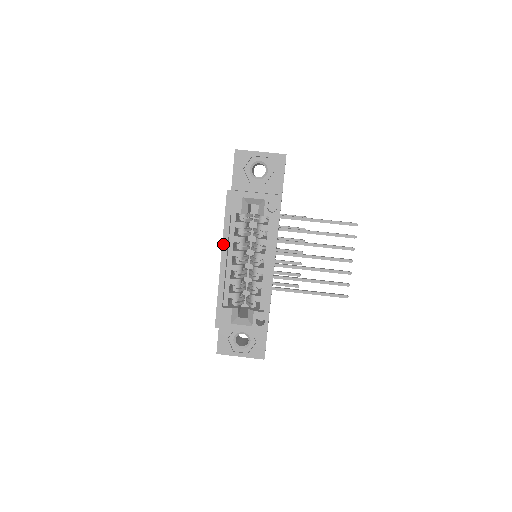
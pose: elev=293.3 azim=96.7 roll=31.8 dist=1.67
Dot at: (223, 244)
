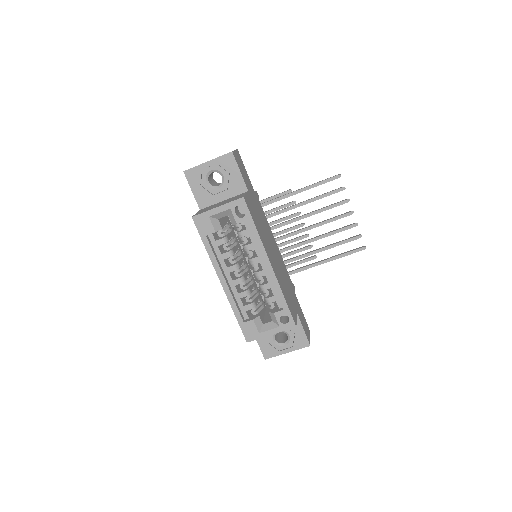
Dot at: (214, 267)
